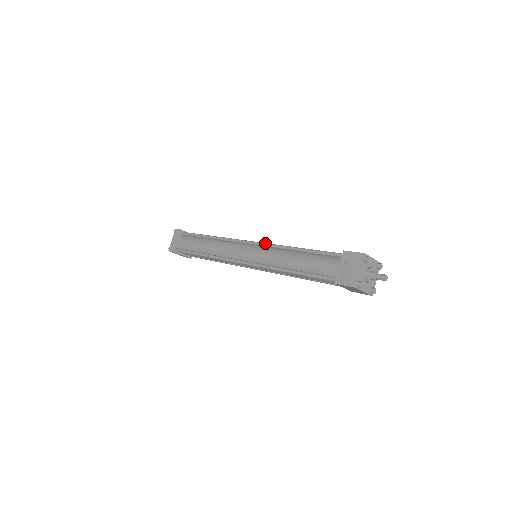
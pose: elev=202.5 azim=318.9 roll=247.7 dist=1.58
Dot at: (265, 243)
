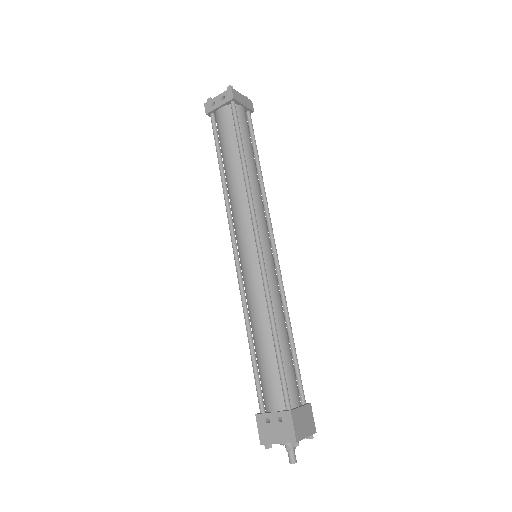
Dot at: (265, 276)
